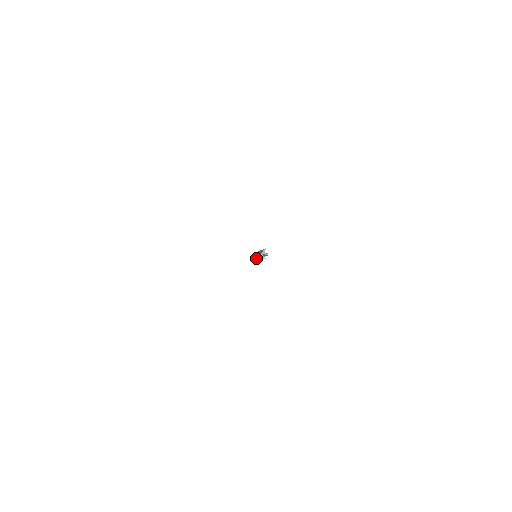
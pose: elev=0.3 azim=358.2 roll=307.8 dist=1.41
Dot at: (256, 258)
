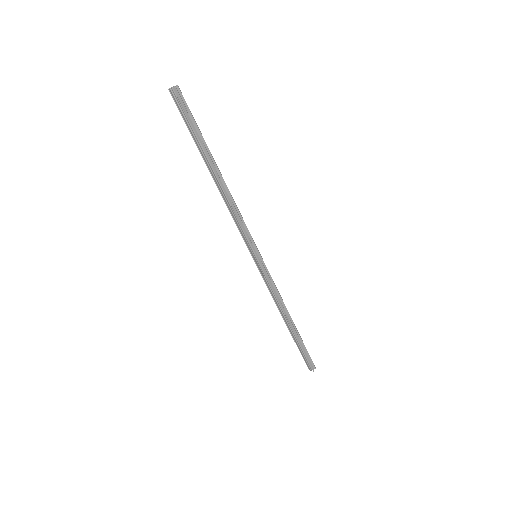
Dot at: (191, 135)
